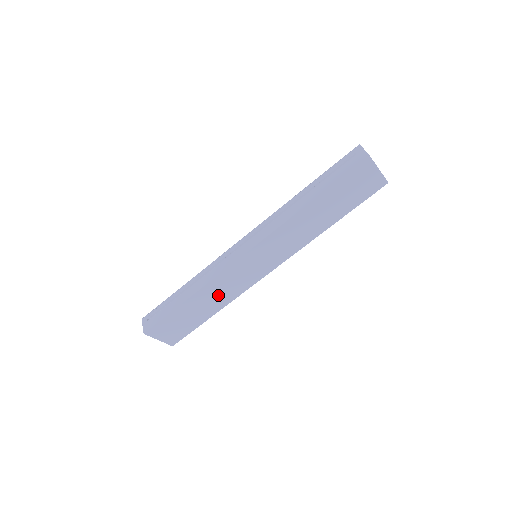
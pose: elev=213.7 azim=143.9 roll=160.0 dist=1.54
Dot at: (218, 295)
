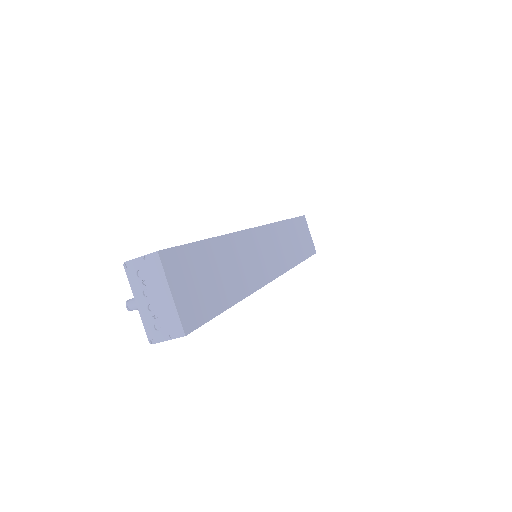
Dot at: (240, 266)
